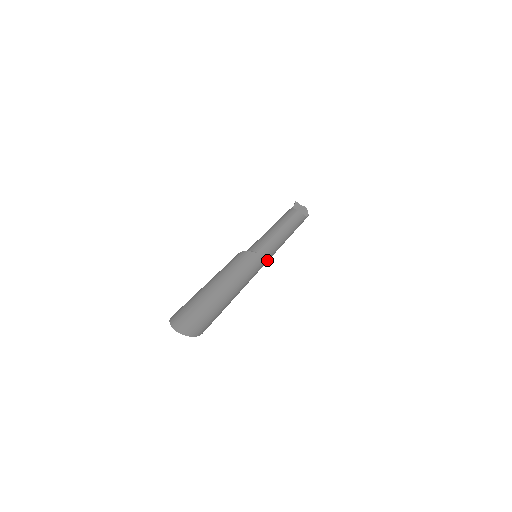
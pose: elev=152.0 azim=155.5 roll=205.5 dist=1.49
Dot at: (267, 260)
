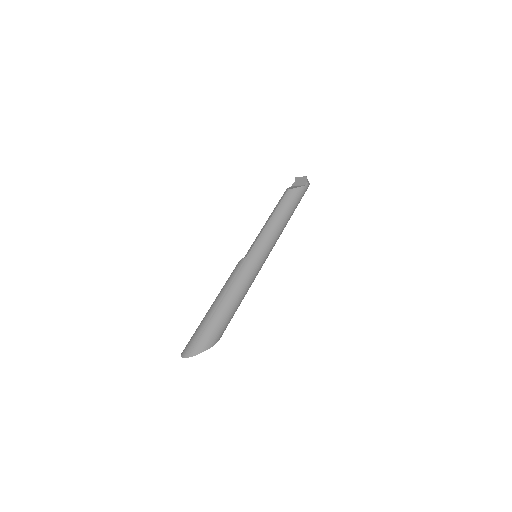
Dot at: (264, 254)
